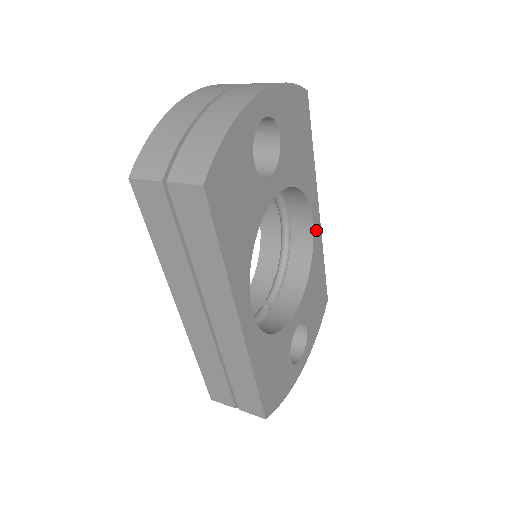
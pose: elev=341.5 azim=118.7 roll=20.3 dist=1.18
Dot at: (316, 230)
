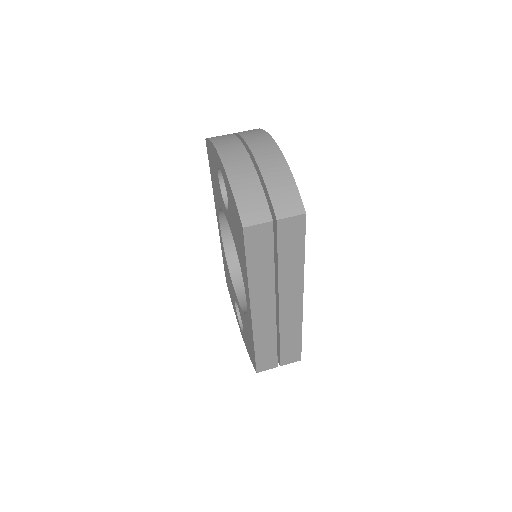
Dot at: occluded
